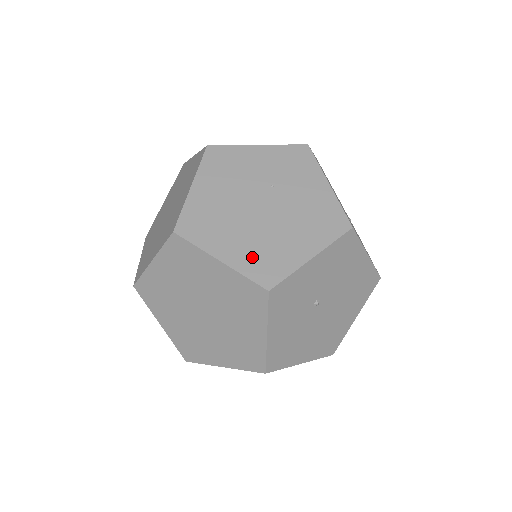
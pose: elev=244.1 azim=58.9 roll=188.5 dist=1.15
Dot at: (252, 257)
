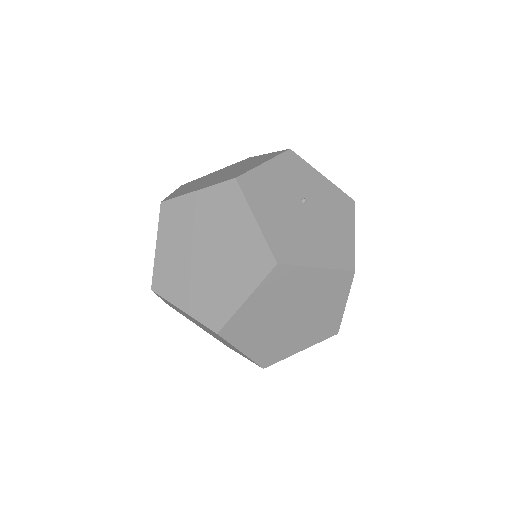
Dot at: occluded
